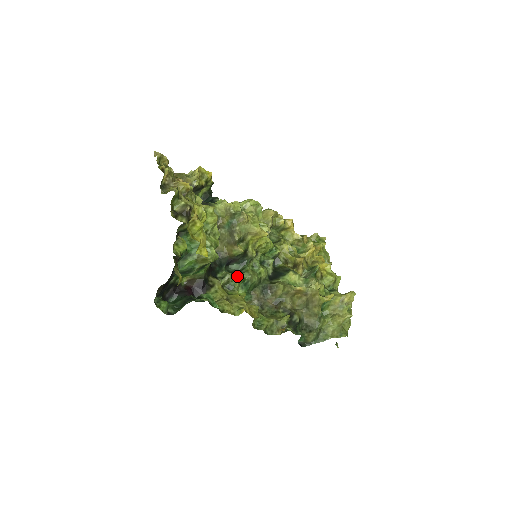
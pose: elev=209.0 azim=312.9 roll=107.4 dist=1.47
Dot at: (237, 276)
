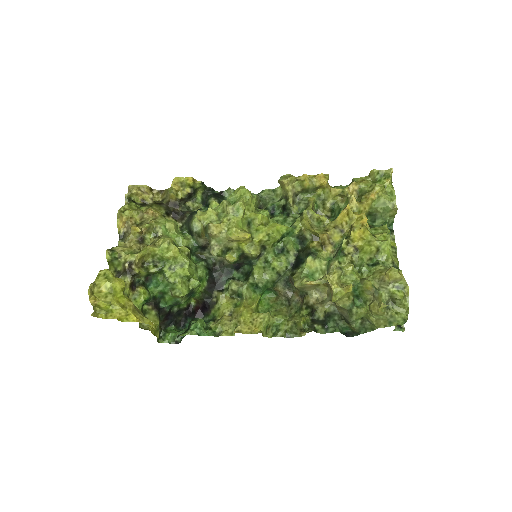
Dot at: (245, 282)
